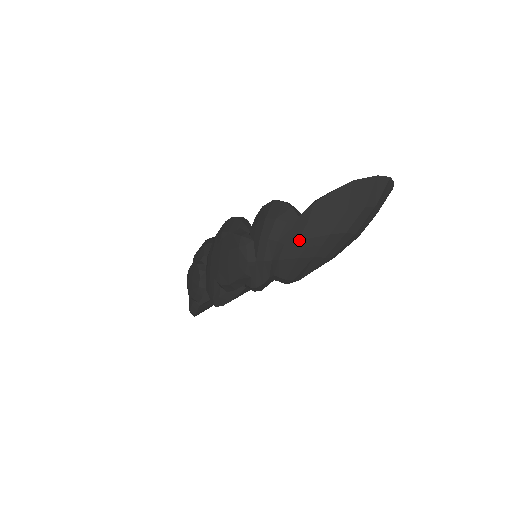
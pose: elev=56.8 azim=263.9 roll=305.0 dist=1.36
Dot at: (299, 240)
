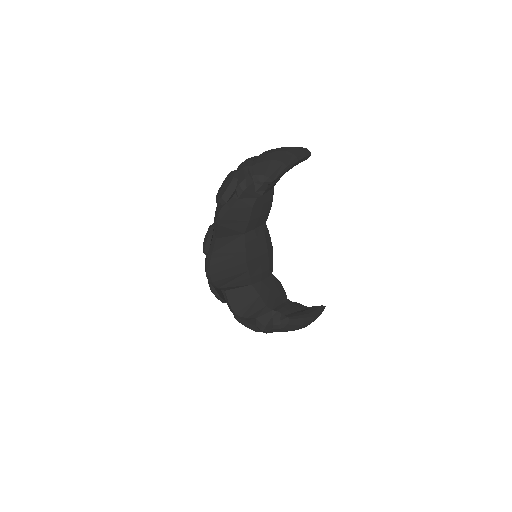
Dot at: (260, 156)
